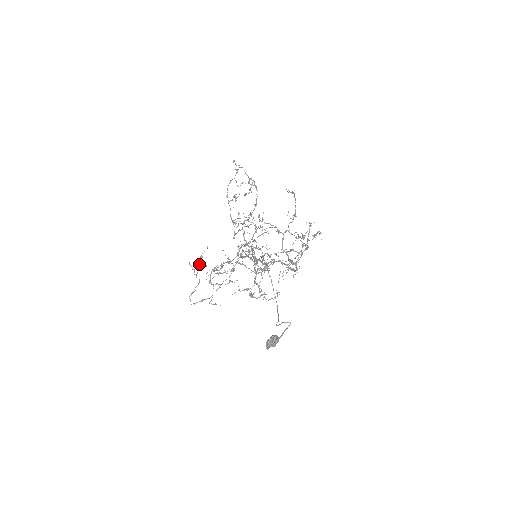
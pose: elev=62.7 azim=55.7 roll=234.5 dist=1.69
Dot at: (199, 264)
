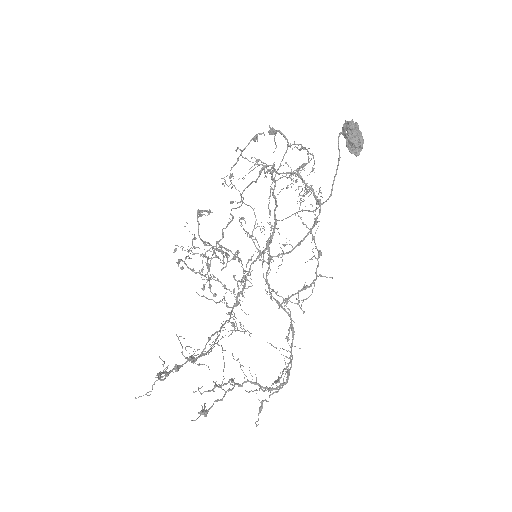
Dot at: occluded
